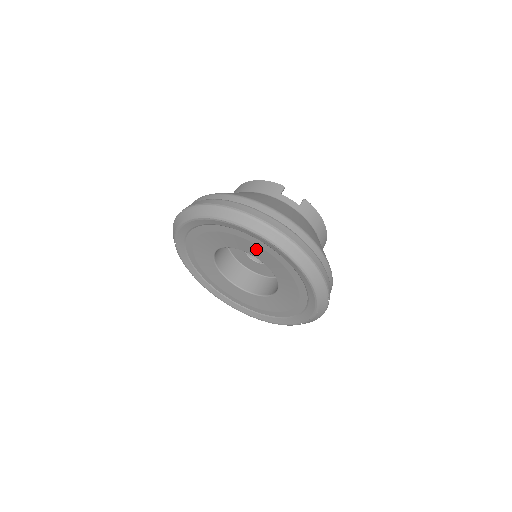
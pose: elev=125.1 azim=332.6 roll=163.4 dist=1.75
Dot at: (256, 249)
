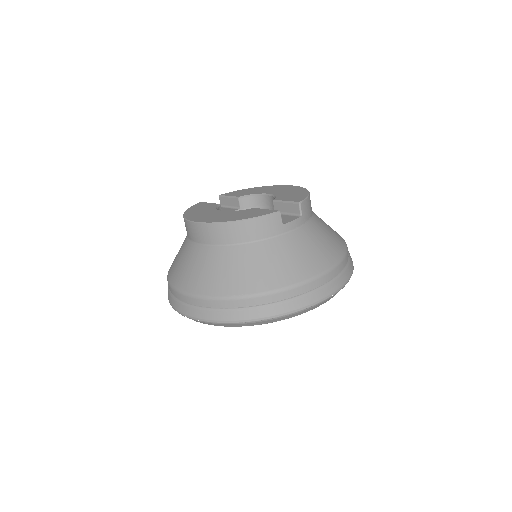
Dot at: occluded
